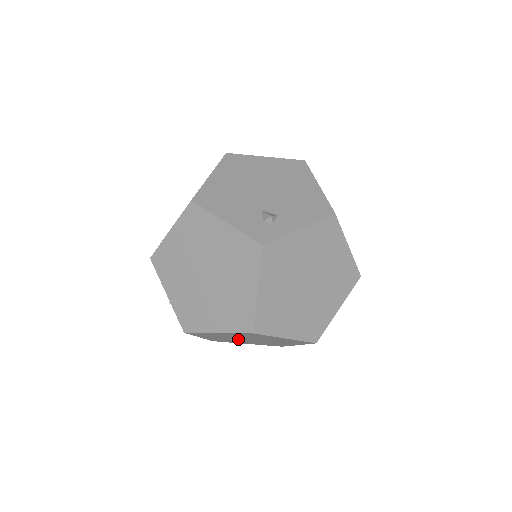
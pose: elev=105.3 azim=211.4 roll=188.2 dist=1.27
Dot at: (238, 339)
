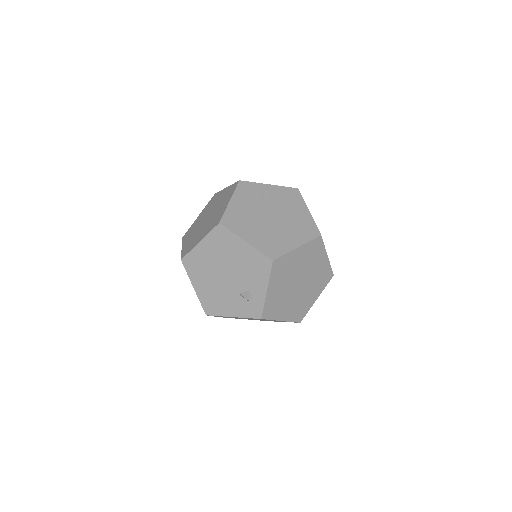
Dot at: occluded
